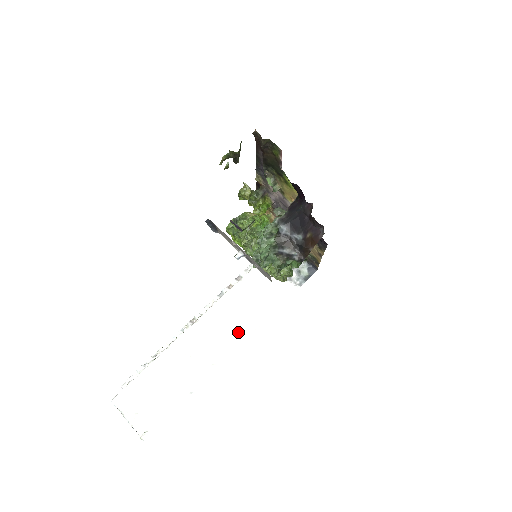
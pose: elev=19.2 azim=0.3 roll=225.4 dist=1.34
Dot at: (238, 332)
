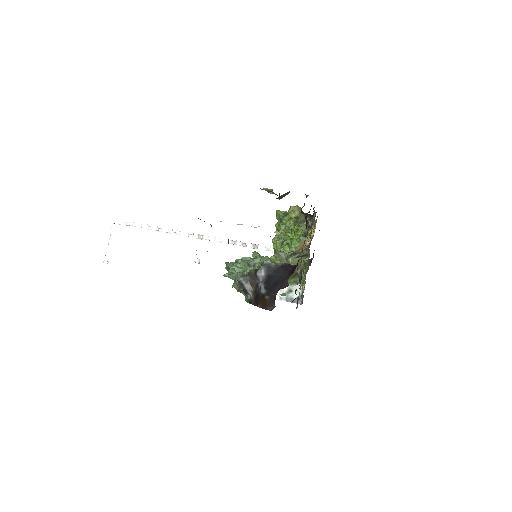
Dot at: (213, 276)
